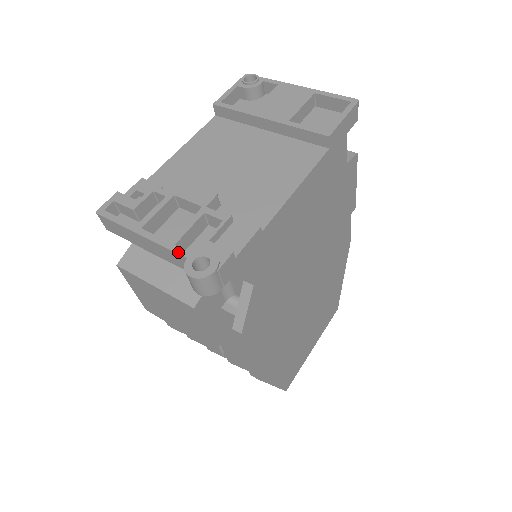
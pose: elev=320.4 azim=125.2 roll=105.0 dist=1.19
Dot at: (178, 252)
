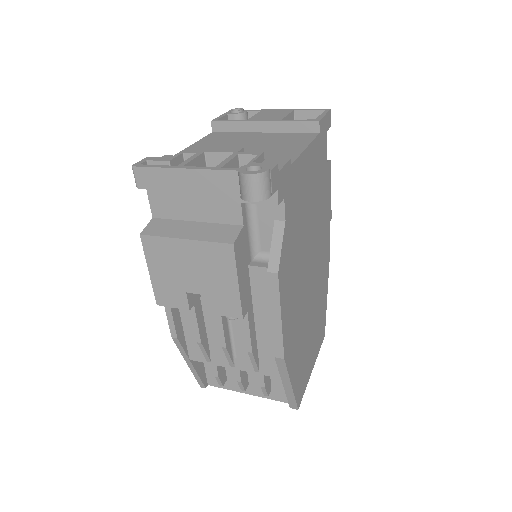
Dot at: (227, 169)
